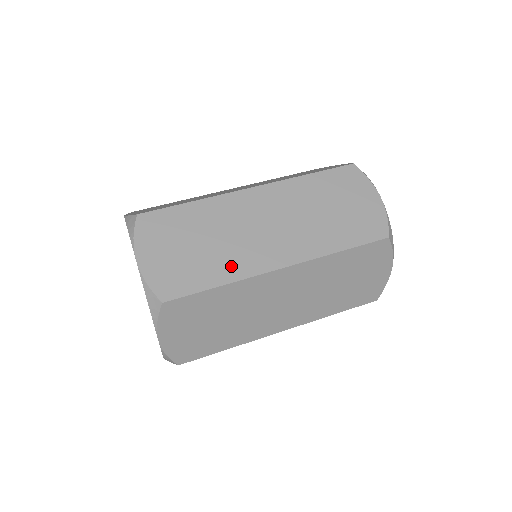
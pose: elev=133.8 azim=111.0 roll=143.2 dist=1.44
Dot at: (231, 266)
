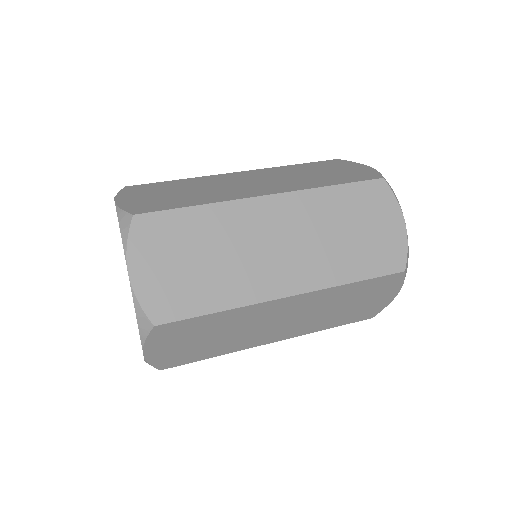
Dot at: (212, 197)
